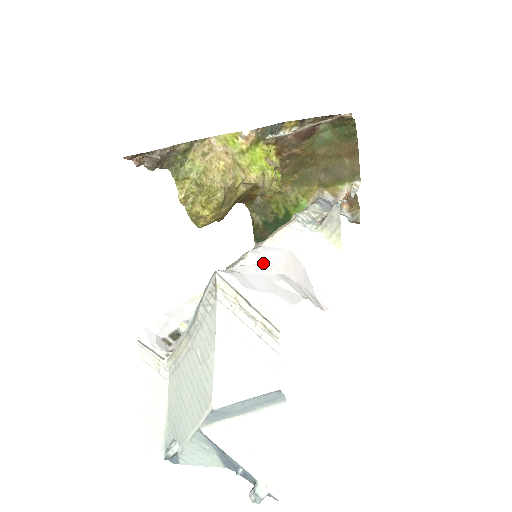
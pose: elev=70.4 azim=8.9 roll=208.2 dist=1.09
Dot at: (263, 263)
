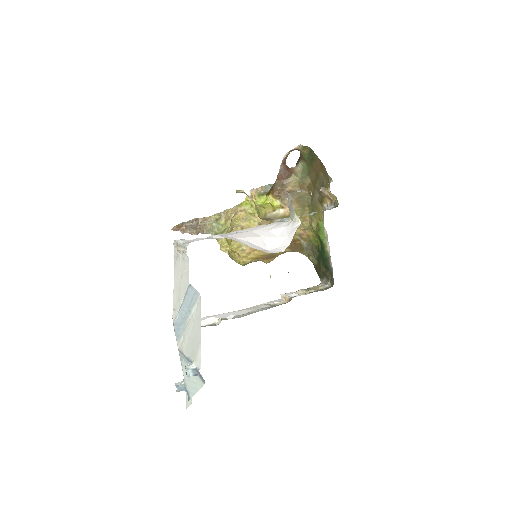
Dot at: occluded
